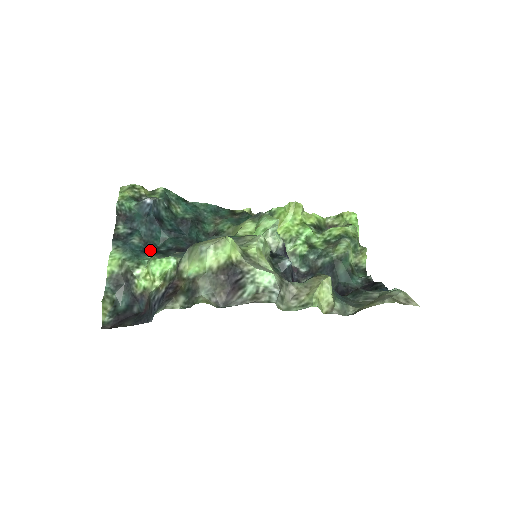
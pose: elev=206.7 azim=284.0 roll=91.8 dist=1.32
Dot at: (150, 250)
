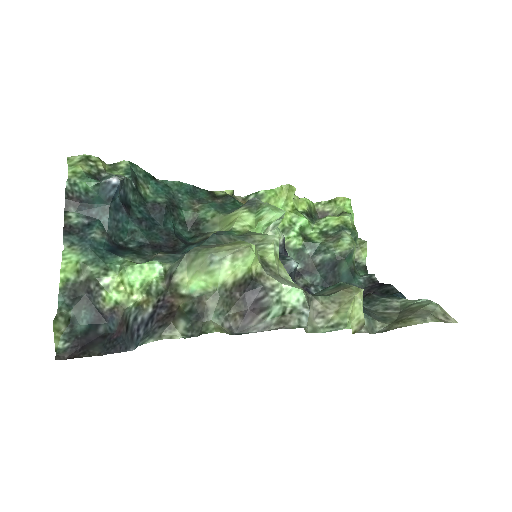
Dot at: (116, 247)
